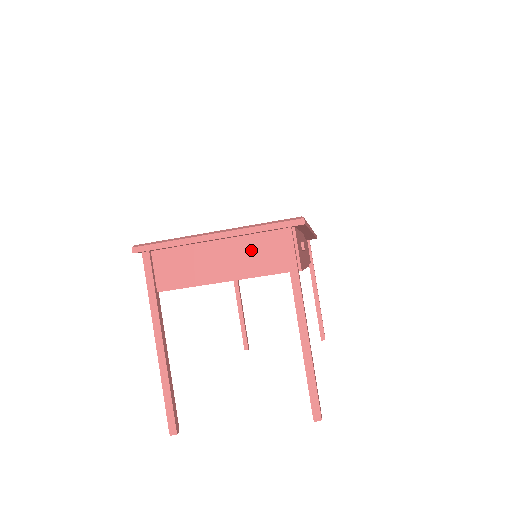
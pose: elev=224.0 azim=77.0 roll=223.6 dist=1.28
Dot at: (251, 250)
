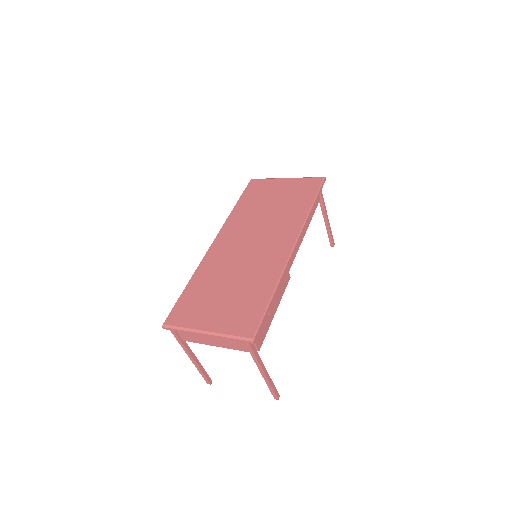
Dot at: (228, 340)
